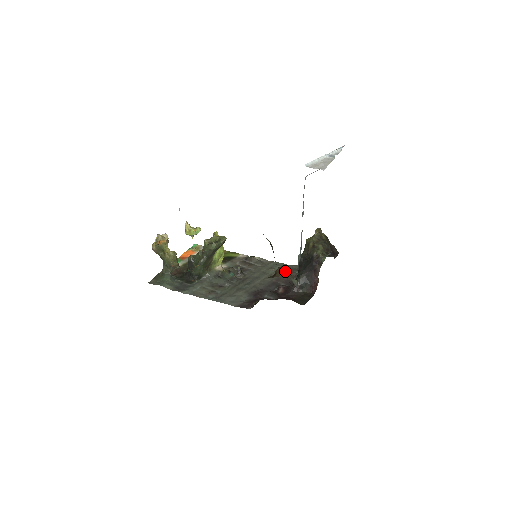
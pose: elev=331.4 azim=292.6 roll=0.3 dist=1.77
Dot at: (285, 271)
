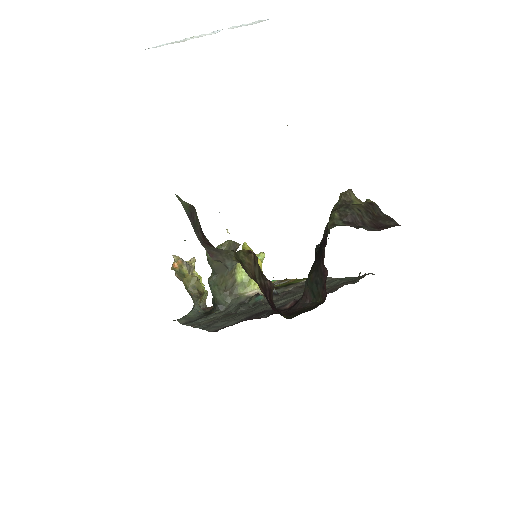
Dot at: (221, 250)
